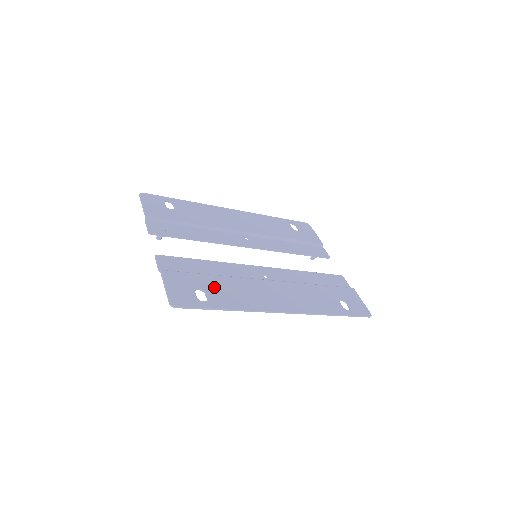
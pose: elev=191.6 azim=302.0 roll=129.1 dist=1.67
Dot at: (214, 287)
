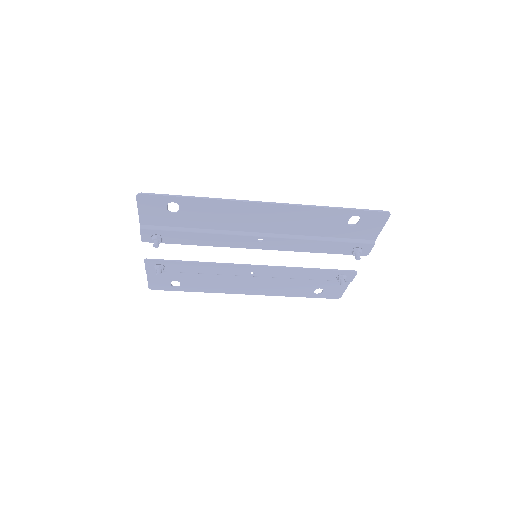
Dot at: (191, 216)
